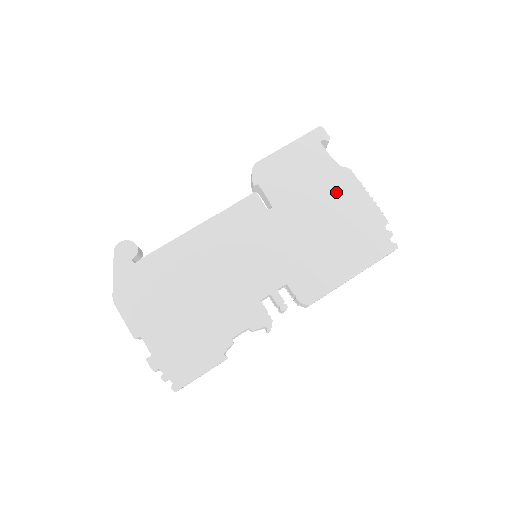
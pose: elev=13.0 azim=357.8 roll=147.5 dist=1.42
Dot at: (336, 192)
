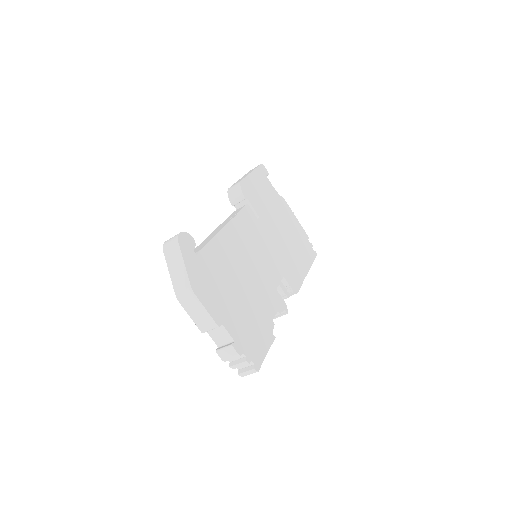
Dot at: (283, 212)
